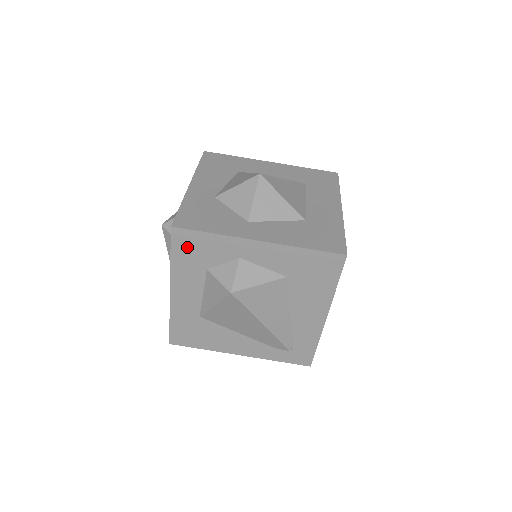
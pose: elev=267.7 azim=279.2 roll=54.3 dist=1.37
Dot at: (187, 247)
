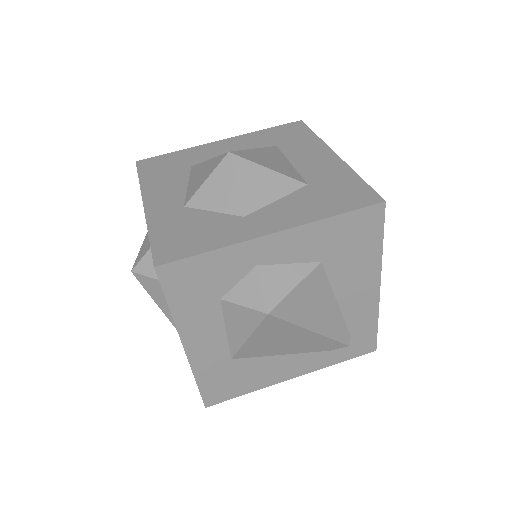
Dot at: (185, 283)
